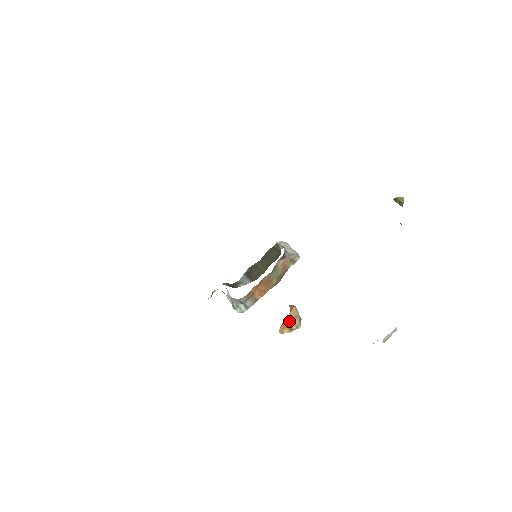
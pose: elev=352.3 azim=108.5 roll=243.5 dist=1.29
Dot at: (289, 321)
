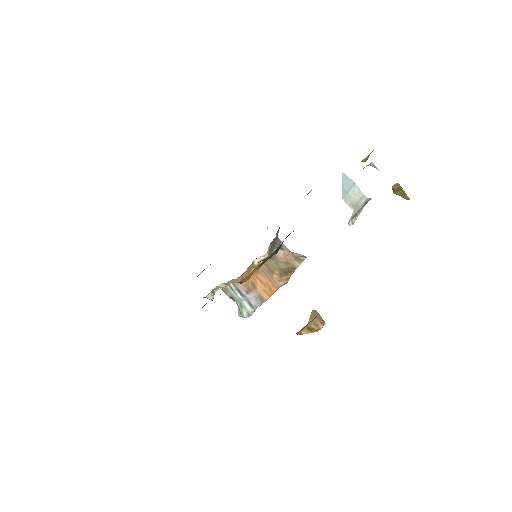
Dot at: (308, 323)
